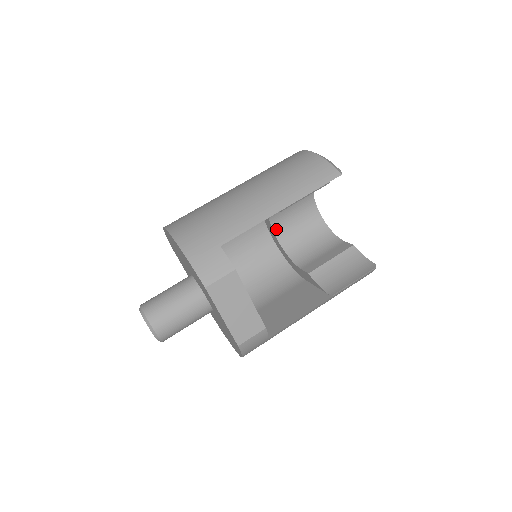
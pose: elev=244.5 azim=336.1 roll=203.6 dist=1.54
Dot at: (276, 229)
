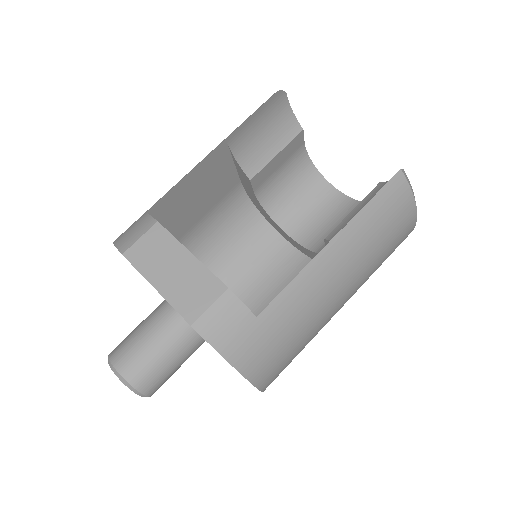
Dot at: (293, 233)
